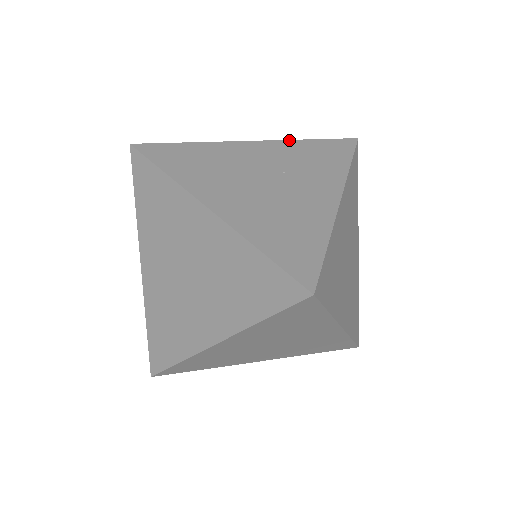
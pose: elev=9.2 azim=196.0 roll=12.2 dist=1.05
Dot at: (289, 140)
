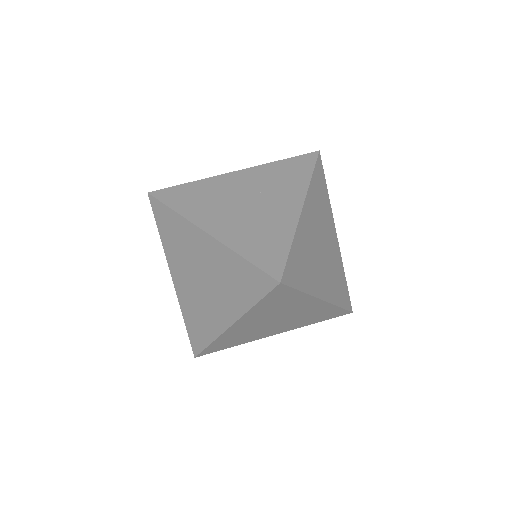
Dot at: (264, 164)
